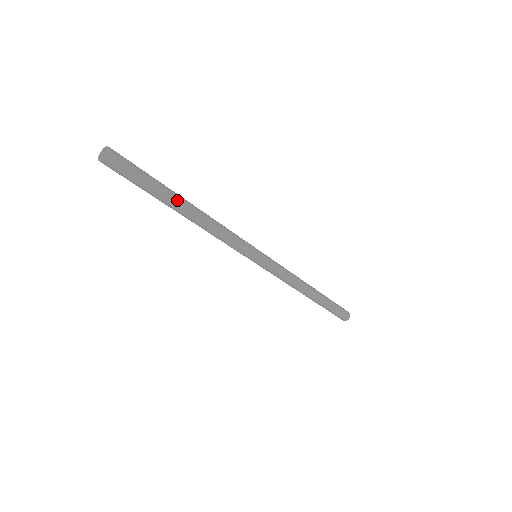
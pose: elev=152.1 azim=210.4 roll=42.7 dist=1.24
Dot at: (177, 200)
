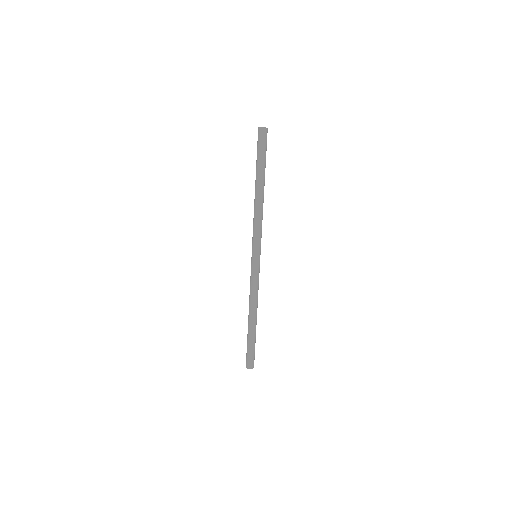
Dot at: occluded
